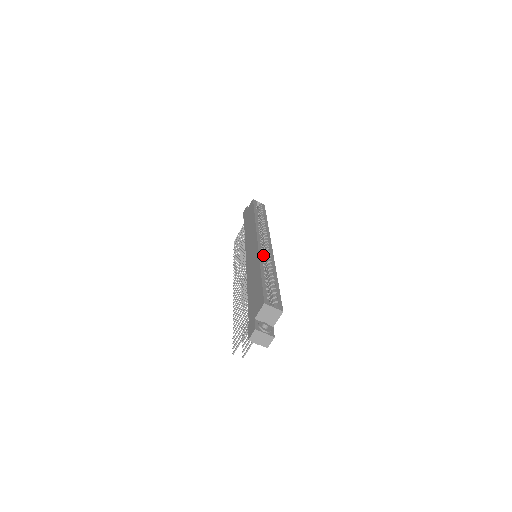
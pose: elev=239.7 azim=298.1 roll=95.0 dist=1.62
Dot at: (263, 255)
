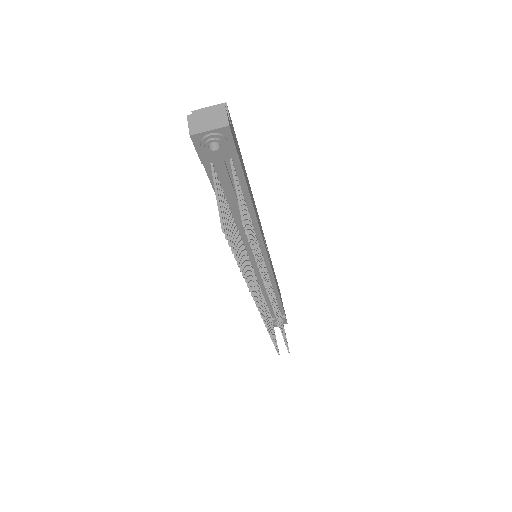
Dot at: occluded
